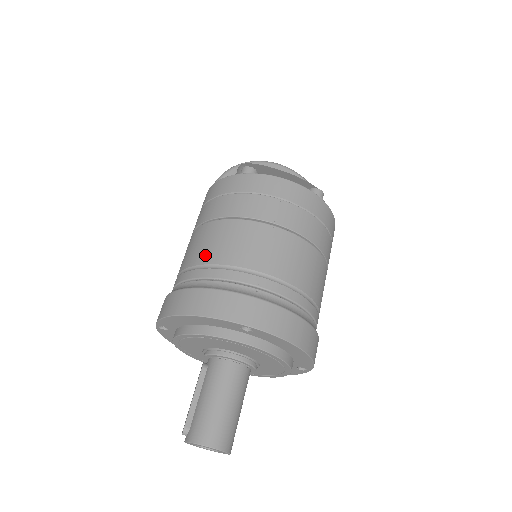
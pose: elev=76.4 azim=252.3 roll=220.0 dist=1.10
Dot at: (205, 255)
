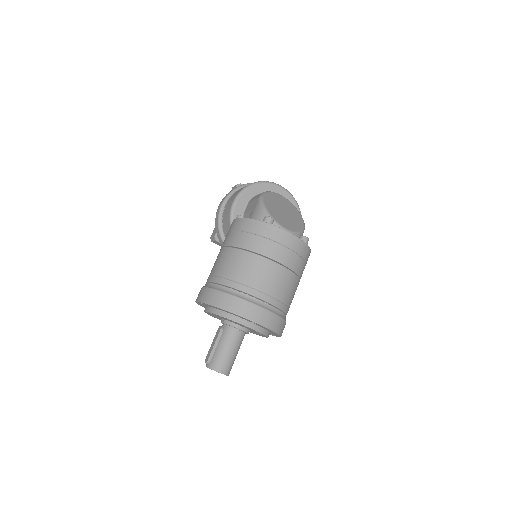
Dot at: (237, 273)
